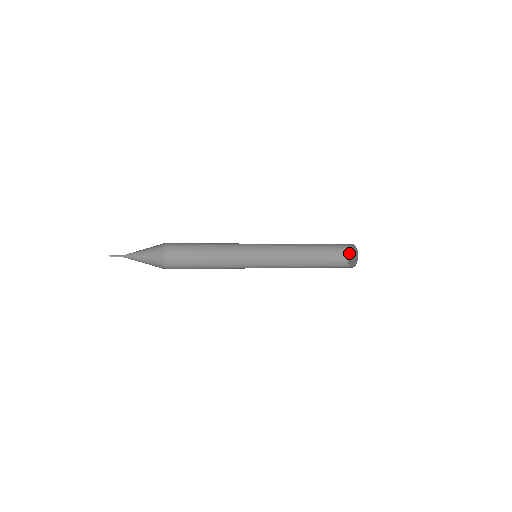
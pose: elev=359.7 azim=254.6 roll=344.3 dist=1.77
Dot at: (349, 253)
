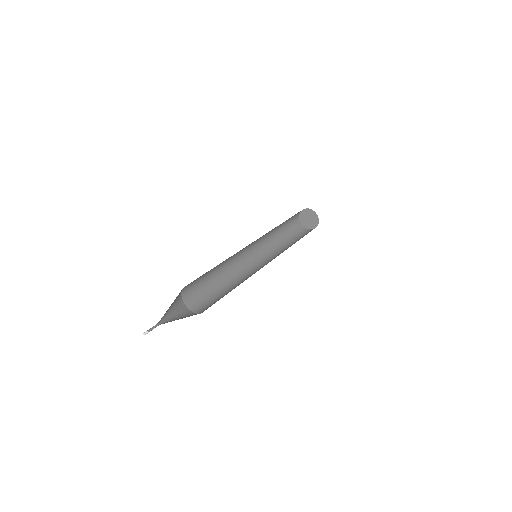
Dot at: (308, 213)
